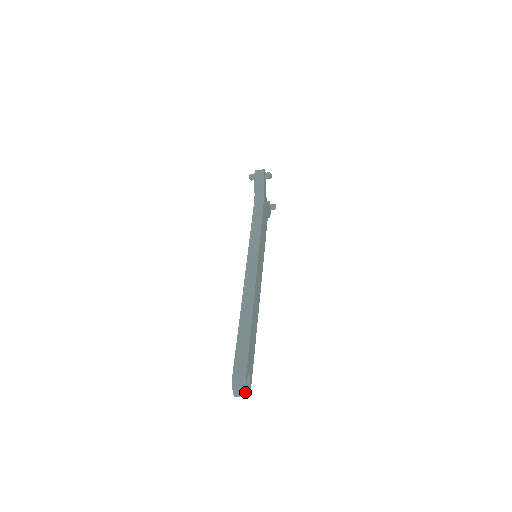
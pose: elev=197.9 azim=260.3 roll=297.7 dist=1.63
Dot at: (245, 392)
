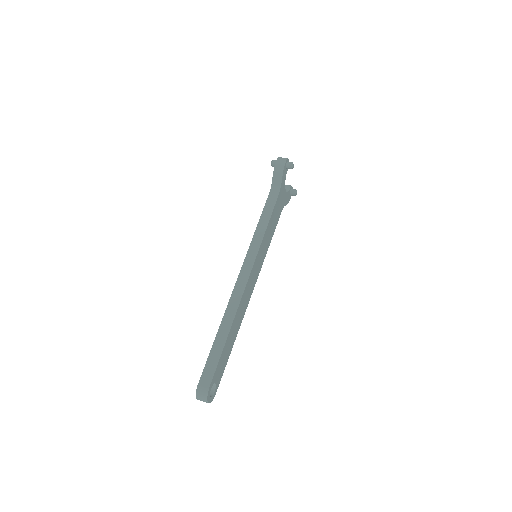
Dot at: (206, 401)
